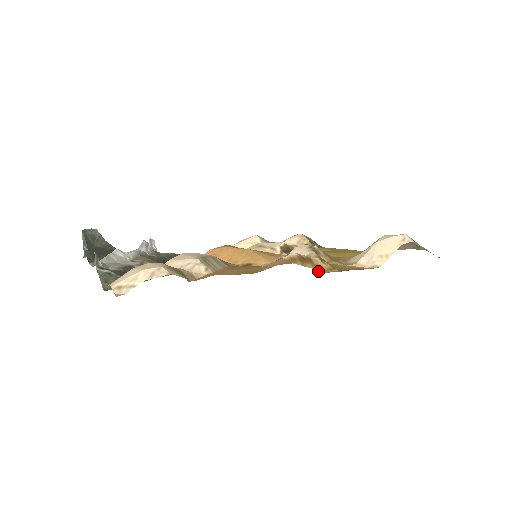
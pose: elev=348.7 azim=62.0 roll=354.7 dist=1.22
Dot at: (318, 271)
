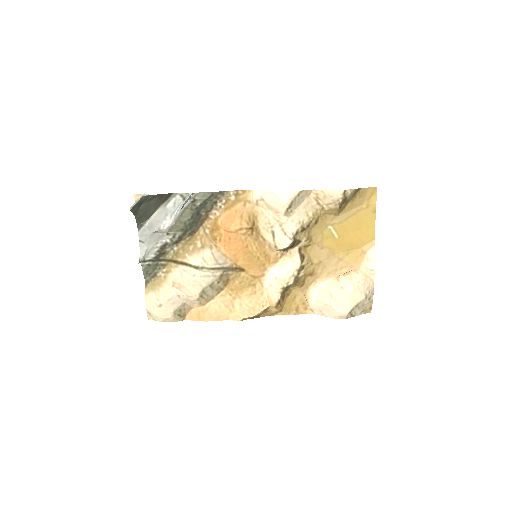
Dot at: occluded
